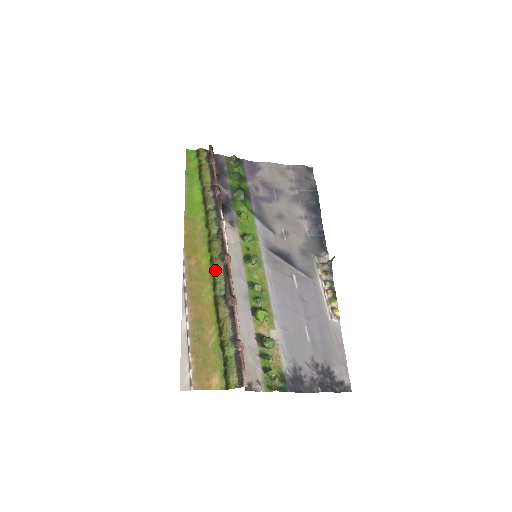
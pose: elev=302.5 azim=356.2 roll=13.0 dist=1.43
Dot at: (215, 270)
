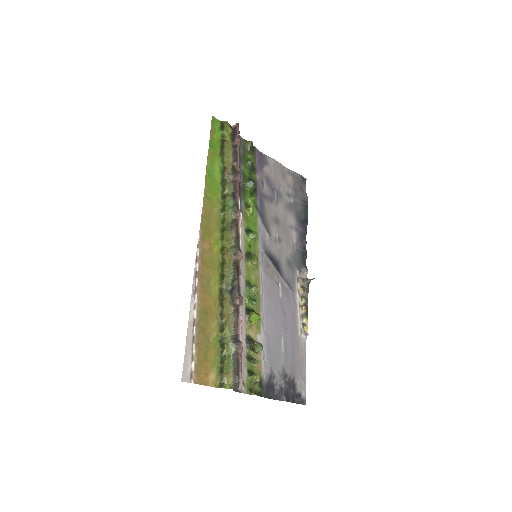
Dot at: (225, 262)
